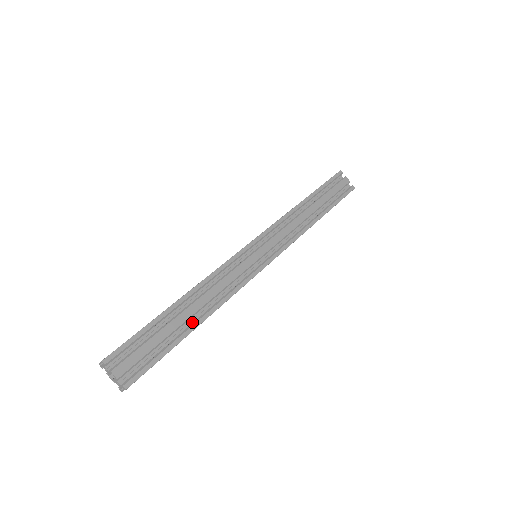
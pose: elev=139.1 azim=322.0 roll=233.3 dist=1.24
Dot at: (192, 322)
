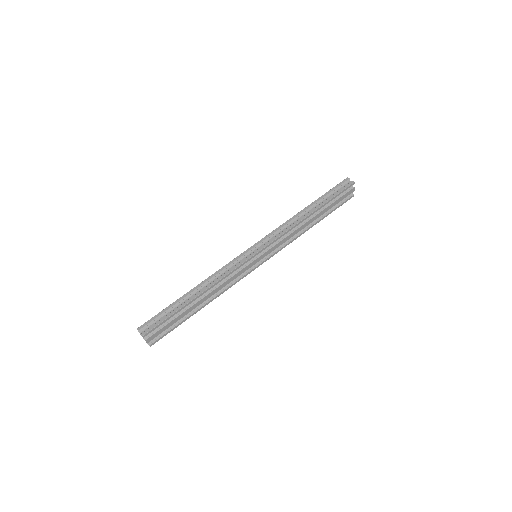
Dot at: (198, 305)
